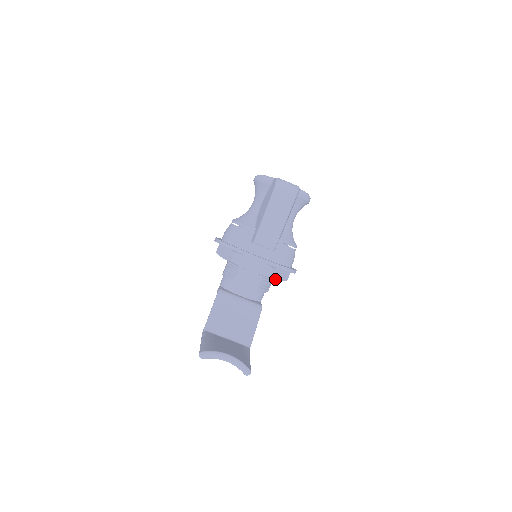
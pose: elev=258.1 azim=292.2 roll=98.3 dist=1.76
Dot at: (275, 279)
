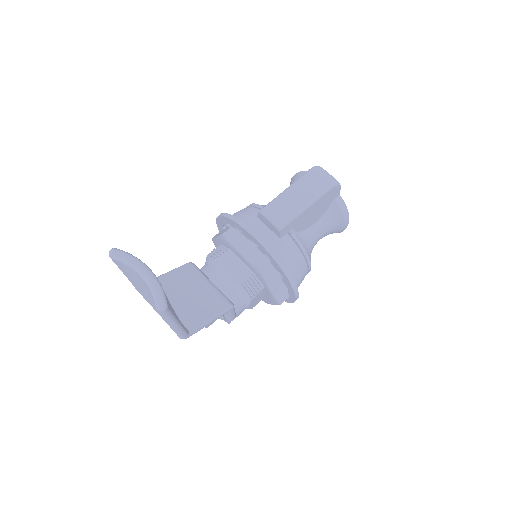
Dot at: (266, 283)
